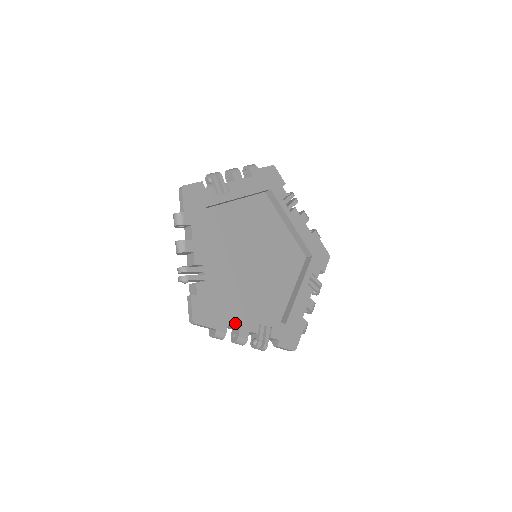
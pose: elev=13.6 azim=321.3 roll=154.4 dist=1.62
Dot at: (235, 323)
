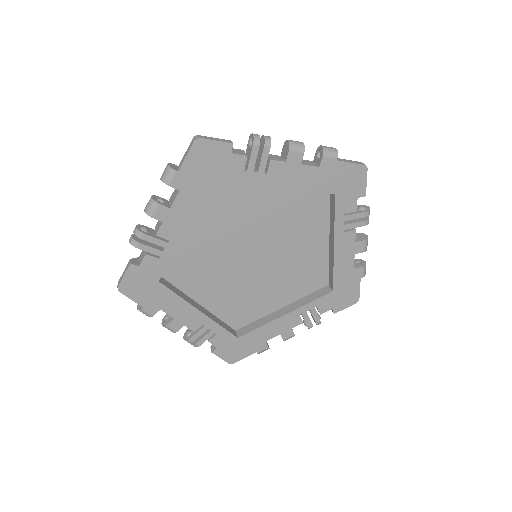
Dot at: (272, 335)
